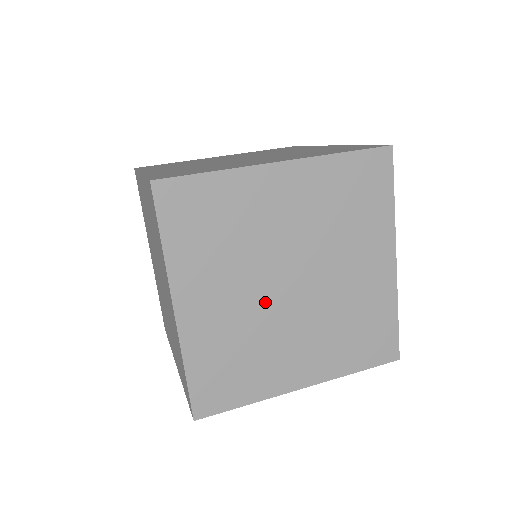
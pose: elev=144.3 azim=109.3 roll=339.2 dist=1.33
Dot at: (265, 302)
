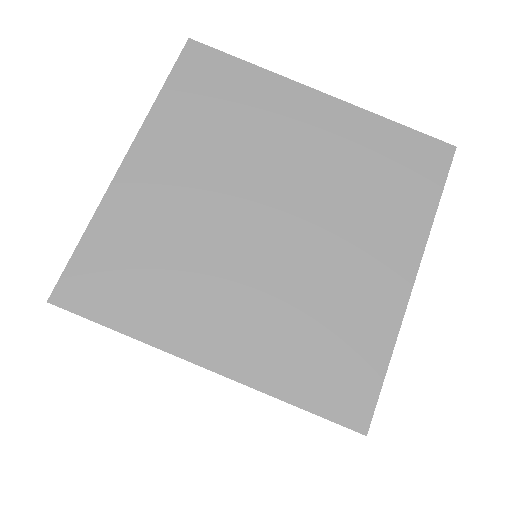
Dot at: occluded
